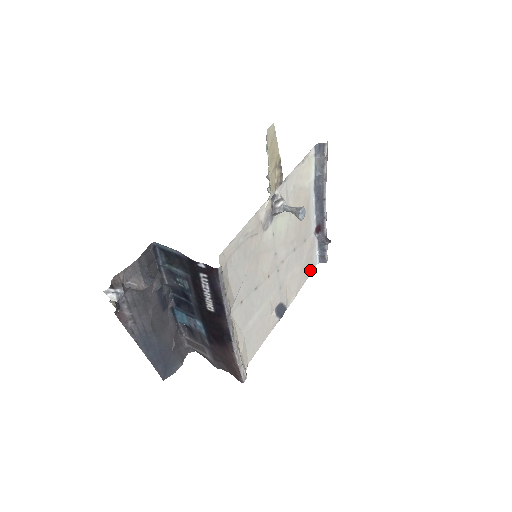
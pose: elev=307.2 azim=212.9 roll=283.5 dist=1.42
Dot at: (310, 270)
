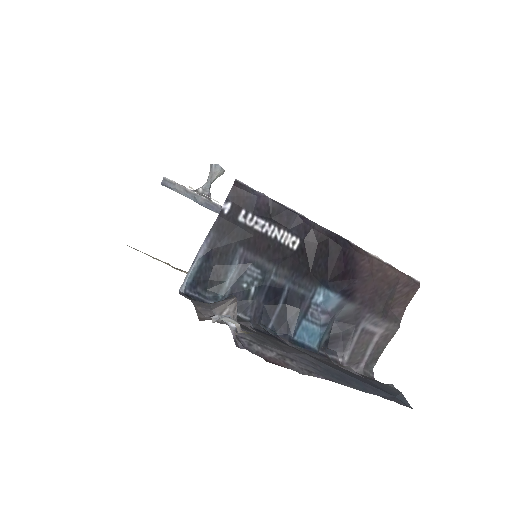
Dot at: occluded
